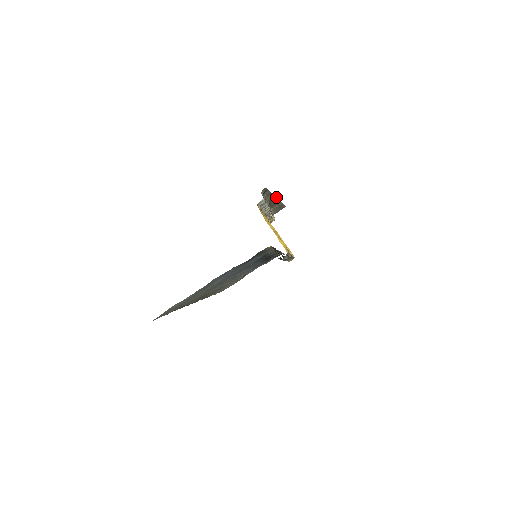
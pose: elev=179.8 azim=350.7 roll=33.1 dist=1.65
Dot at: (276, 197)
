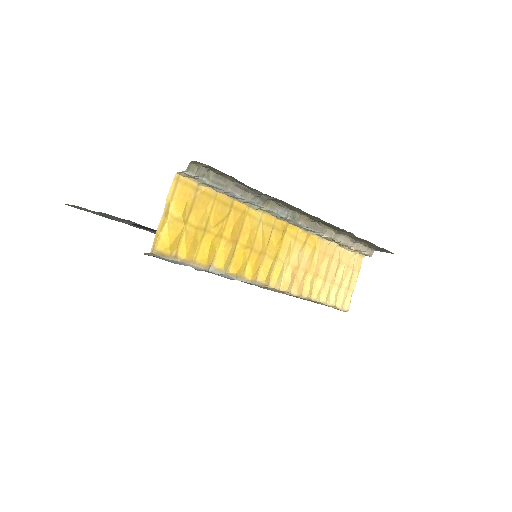
Dot at: occluded
